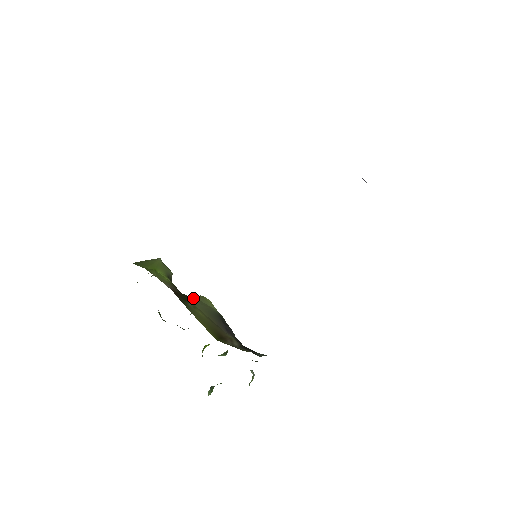
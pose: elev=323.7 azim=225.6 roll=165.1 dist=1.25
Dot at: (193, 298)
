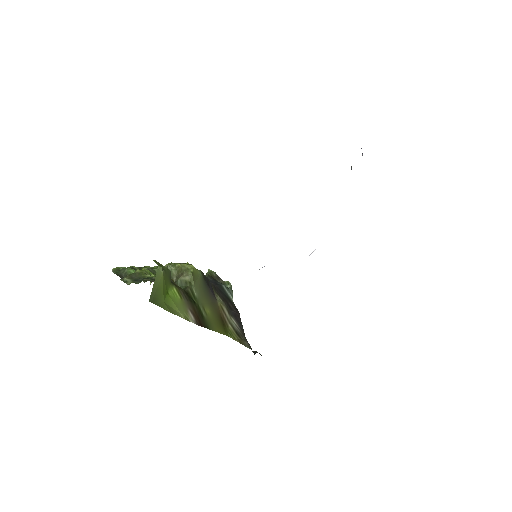
Dot at: (193, 290)
